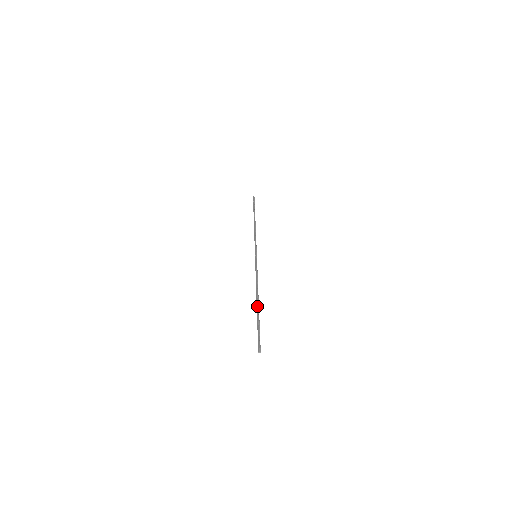
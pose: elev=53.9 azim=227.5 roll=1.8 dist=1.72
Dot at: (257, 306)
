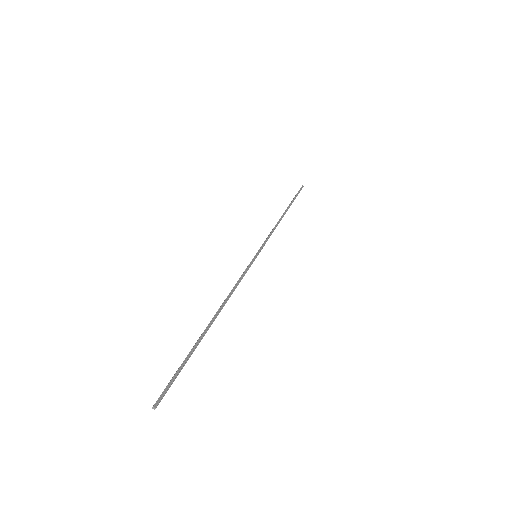
Dot at: occluded
